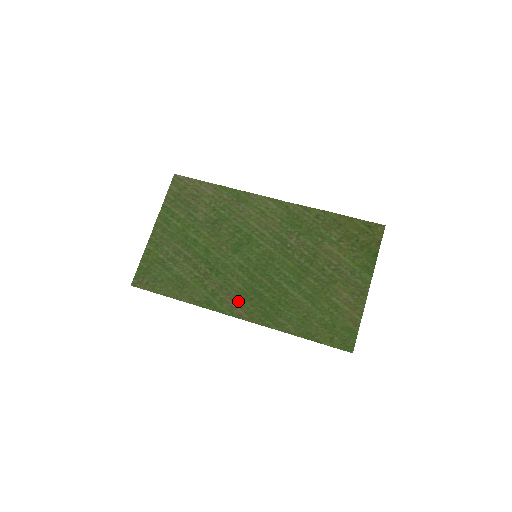
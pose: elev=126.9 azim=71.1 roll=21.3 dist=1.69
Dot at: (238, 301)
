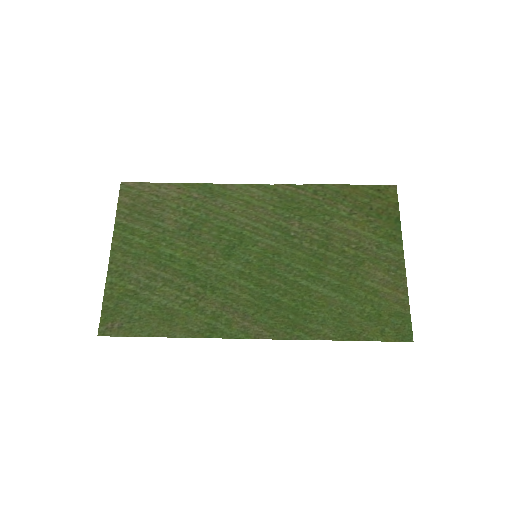
Dot at: (250, 317)
